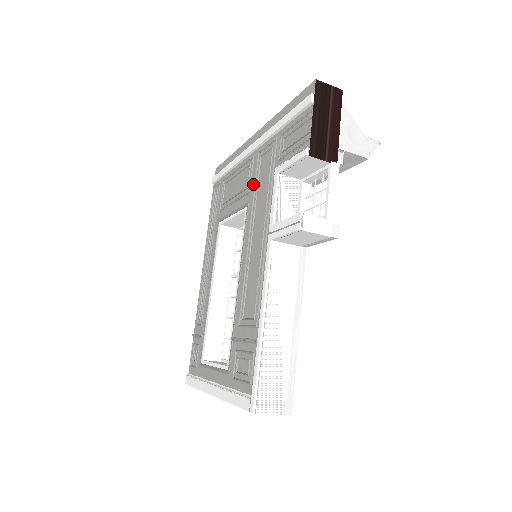
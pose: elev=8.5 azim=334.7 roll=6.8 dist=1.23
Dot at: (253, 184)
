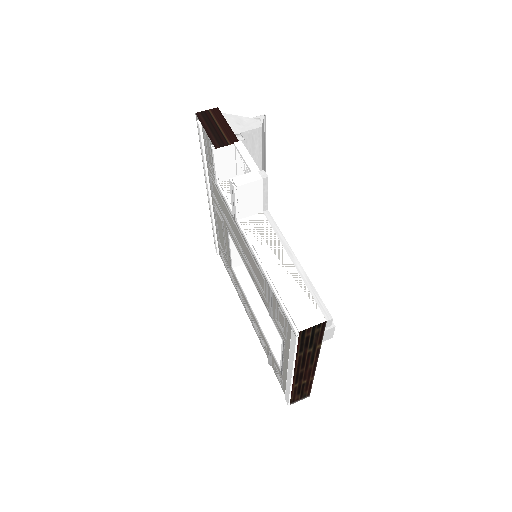
Dot at: (221, 213)
